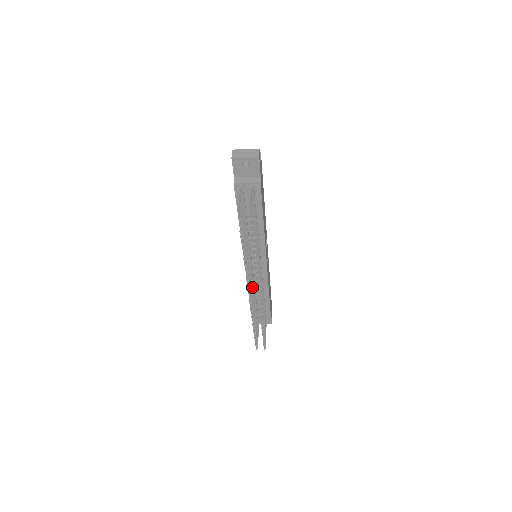
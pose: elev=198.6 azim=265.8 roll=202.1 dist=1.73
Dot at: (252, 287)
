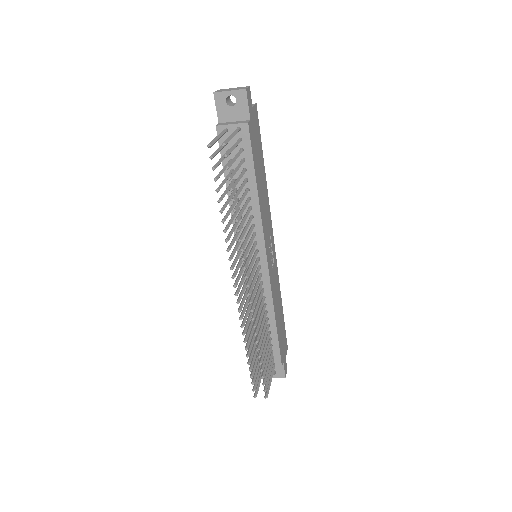
Dot at: (244, 289)
